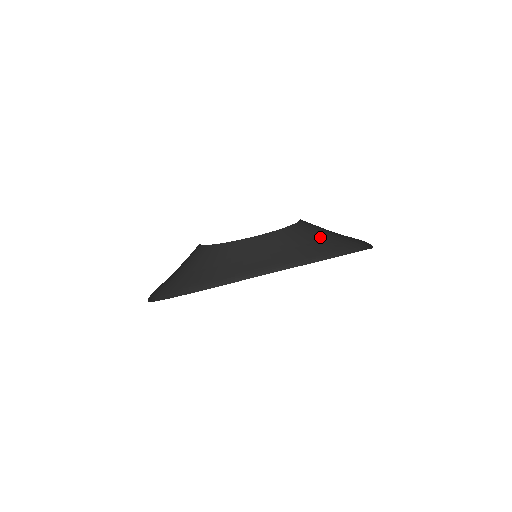
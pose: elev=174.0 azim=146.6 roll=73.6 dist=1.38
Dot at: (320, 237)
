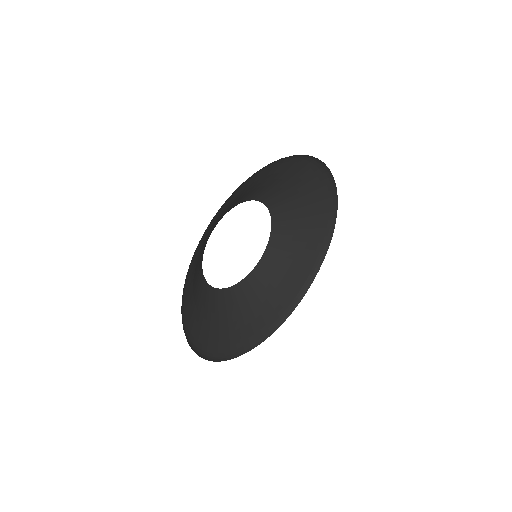
Dot at: (286, 266)
